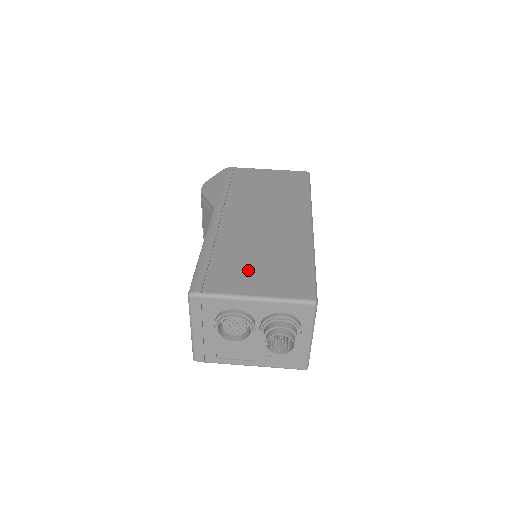
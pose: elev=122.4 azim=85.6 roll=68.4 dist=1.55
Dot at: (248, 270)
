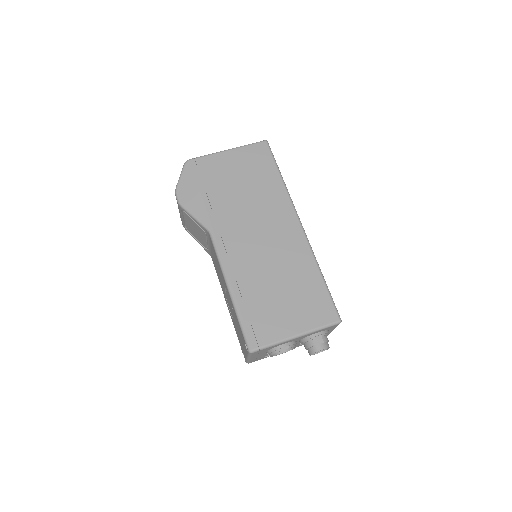
Dot at: (280, 308)
